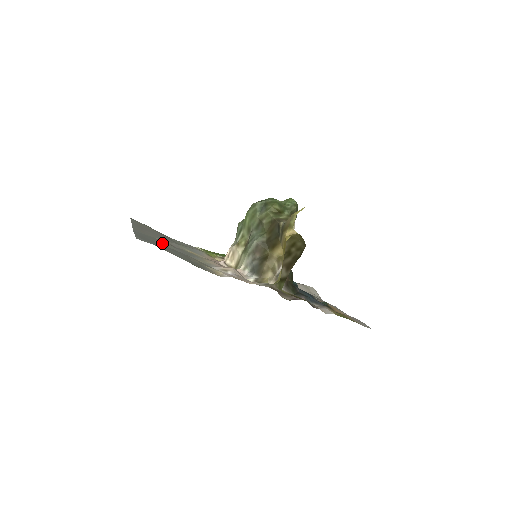
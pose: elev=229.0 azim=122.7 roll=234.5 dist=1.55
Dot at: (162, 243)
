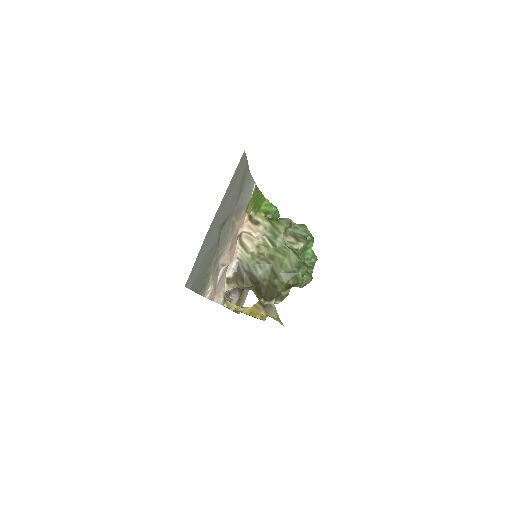
Dot at: (211, 248)
